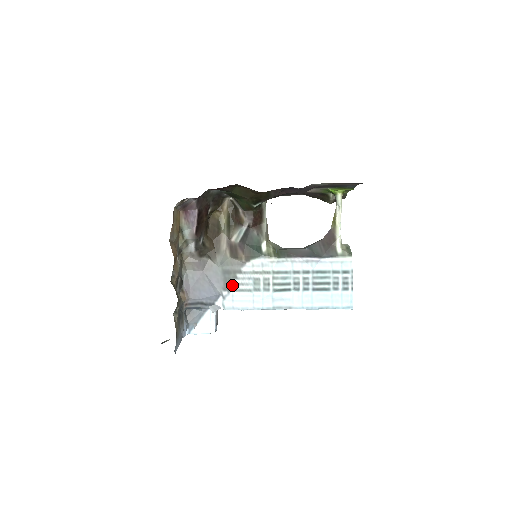
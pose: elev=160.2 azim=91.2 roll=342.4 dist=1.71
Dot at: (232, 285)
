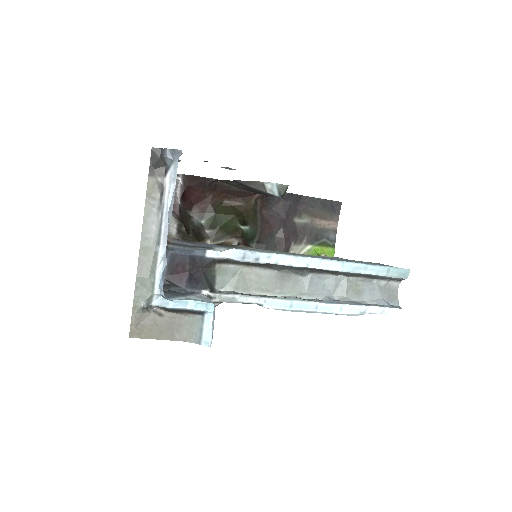
Dot at: occluded
